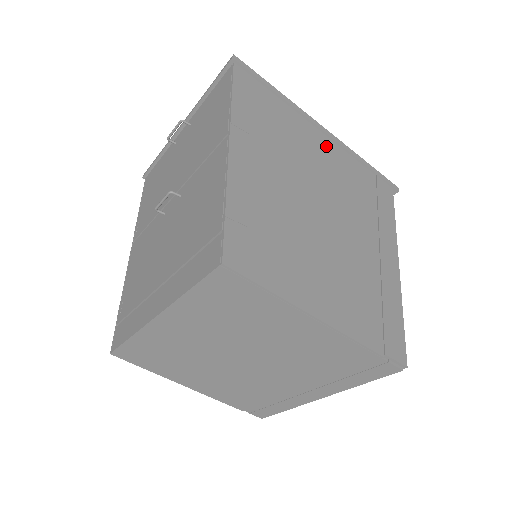
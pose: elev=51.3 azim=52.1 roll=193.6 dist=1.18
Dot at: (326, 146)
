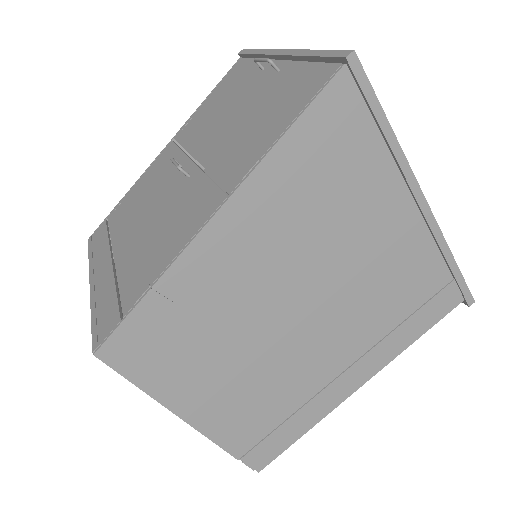
Dot at: (402, 228)
